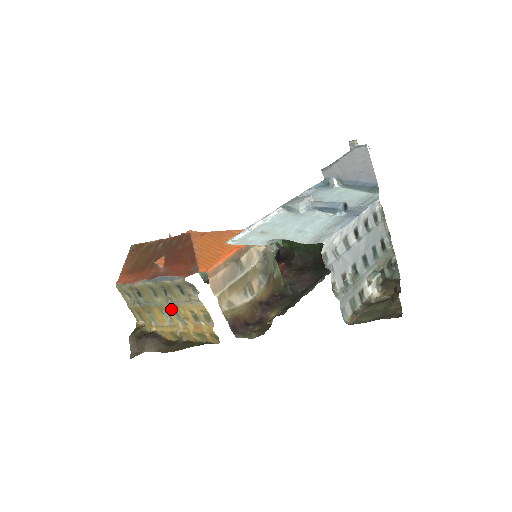
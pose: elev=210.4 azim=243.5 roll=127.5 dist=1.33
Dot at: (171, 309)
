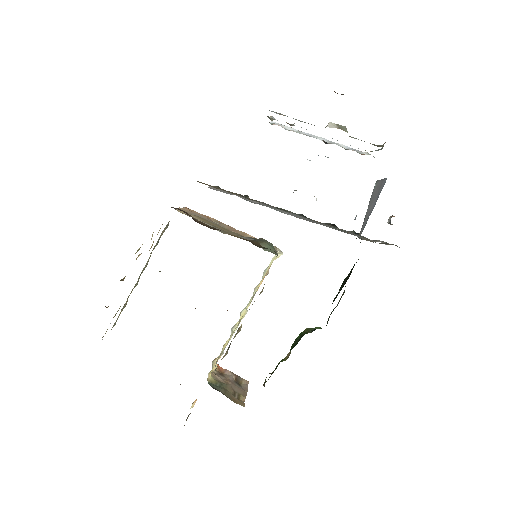
Dot at: occluded
